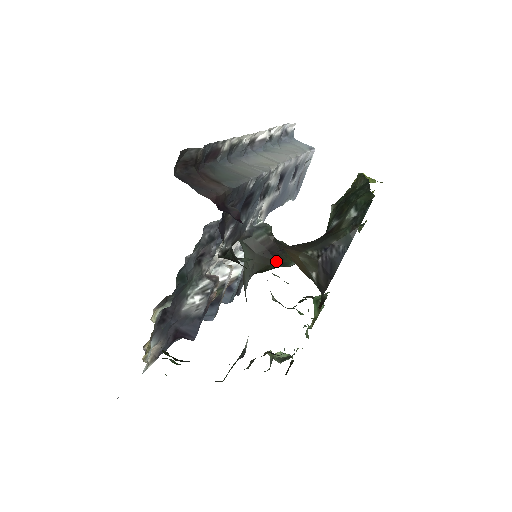
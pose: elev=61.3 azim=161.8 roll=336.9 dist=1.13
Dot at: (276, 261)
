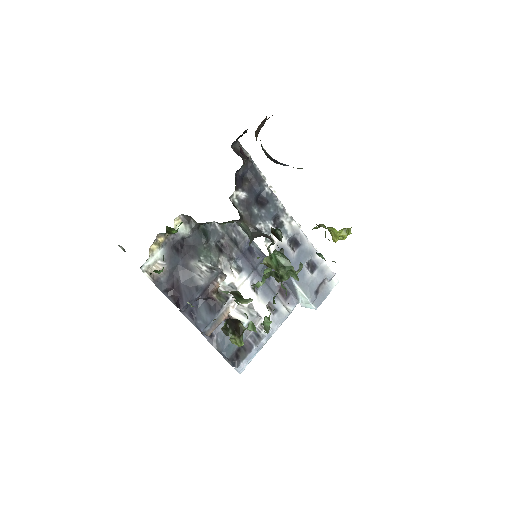
Dot at: occluded
